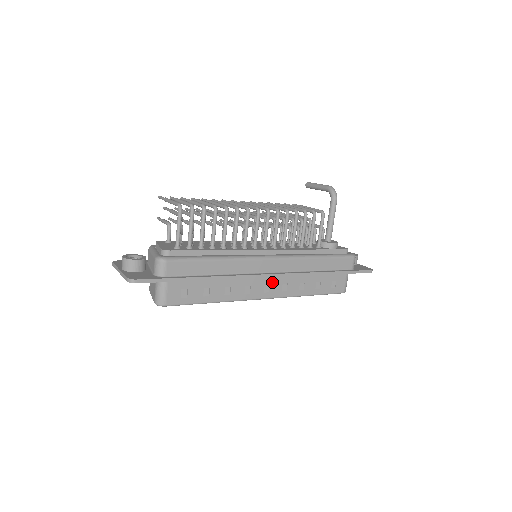
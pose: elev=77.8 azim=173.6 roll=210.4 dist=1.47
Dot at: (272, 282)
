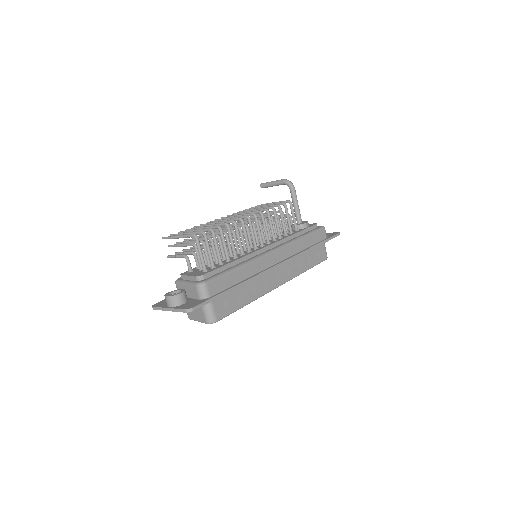
Dot at: (280, 270)
